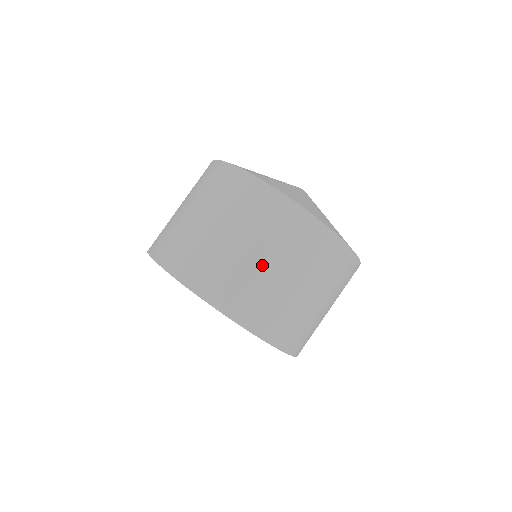
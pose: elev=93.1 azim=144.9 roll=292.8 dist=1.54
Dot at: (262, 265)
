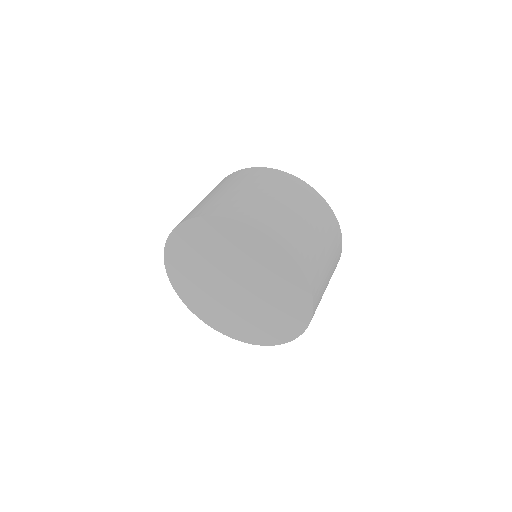
Dot at: (313, 233)
